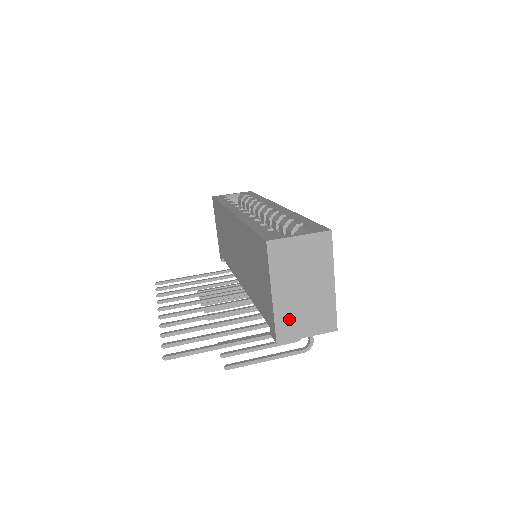
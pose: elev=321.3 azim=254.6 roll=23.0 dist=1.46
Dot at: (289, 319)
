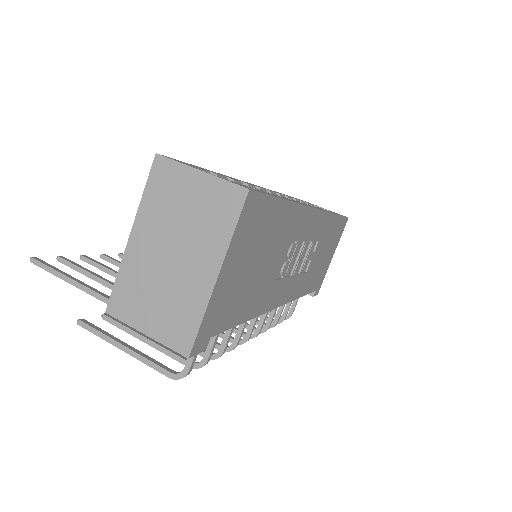
Dot at: (135, 288)
